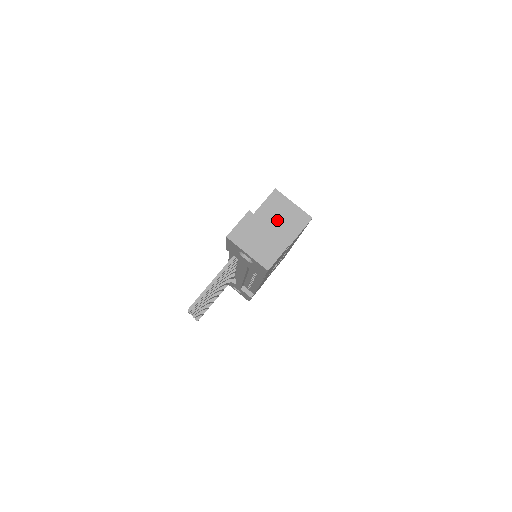
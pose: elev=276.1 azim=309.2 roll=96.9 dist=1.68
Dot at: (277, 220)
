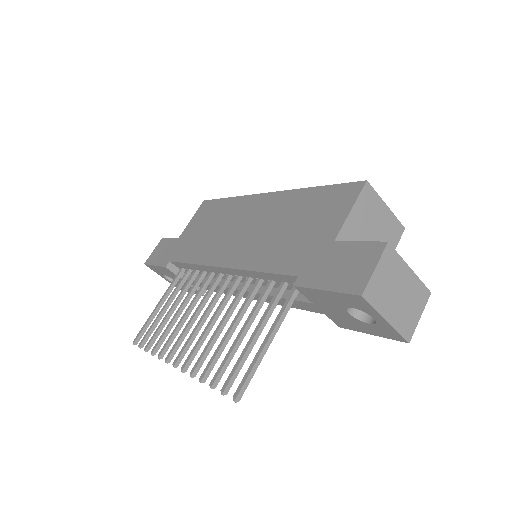
Dot at: (369, 235)
